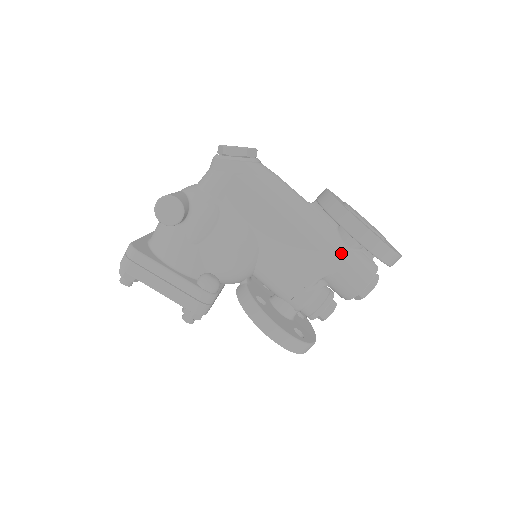
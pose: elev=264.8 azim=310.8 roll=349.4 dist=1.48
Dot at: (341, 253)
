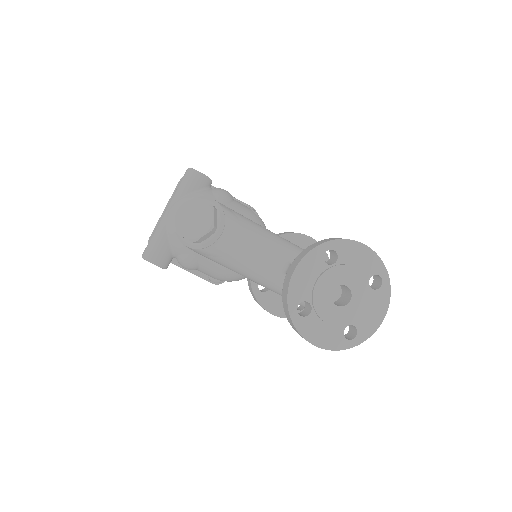
Dot at: occluded
